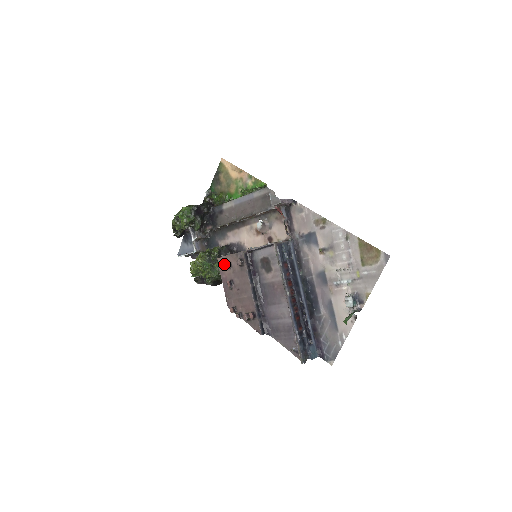
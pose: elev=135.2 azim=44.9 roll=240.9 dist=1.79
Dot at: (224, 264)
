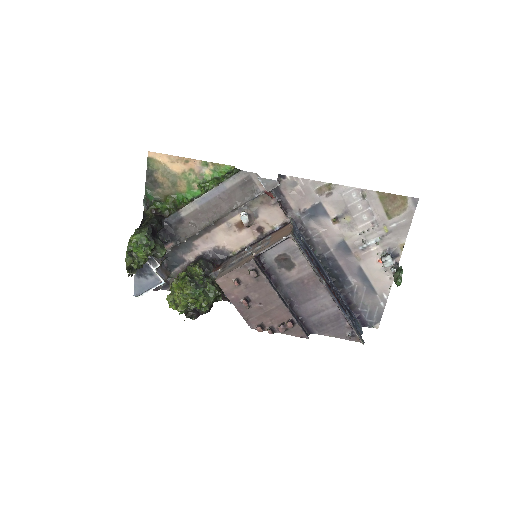
Dot at: (229, 283)
